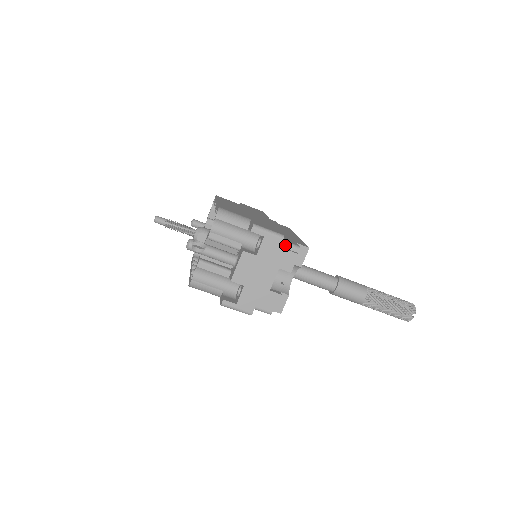
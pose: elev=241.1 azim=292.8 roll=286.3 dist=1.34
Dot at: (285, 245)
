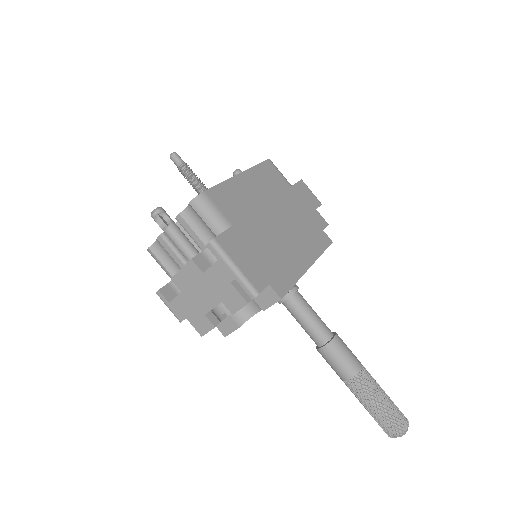
Dot at: (242, 282)
